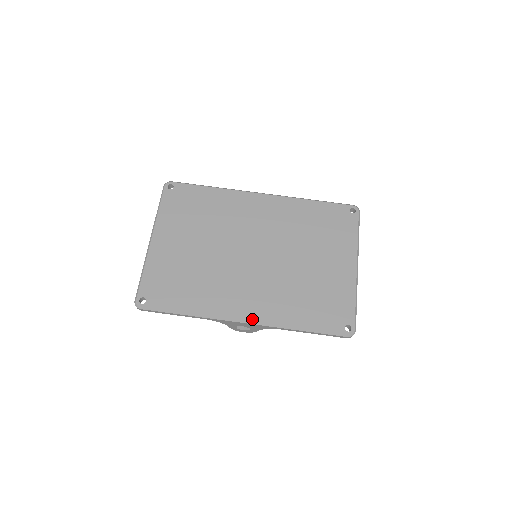
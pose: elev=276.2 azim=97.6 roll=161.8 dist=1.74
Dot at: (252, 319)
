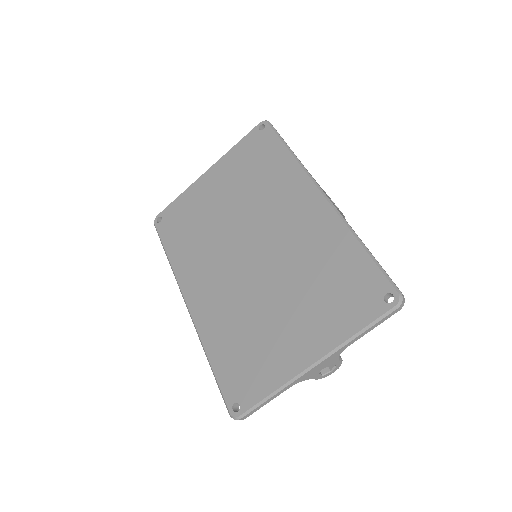
Dot at: (191, 308)
